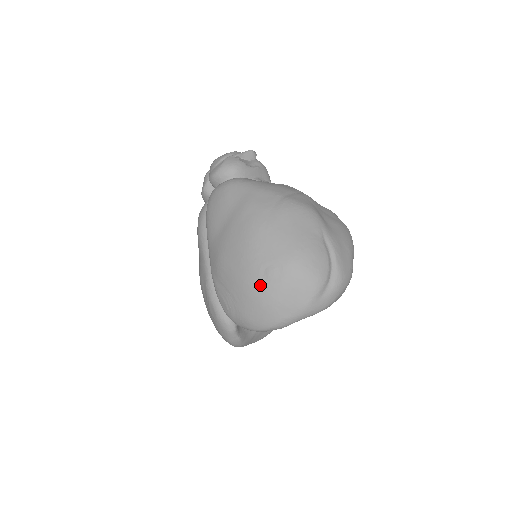
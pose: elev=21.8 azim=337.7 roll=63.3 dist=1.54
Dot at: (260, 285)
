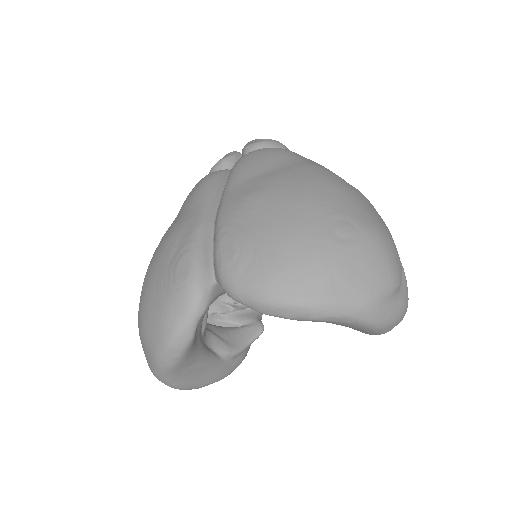
Dot at: (322, 234)
